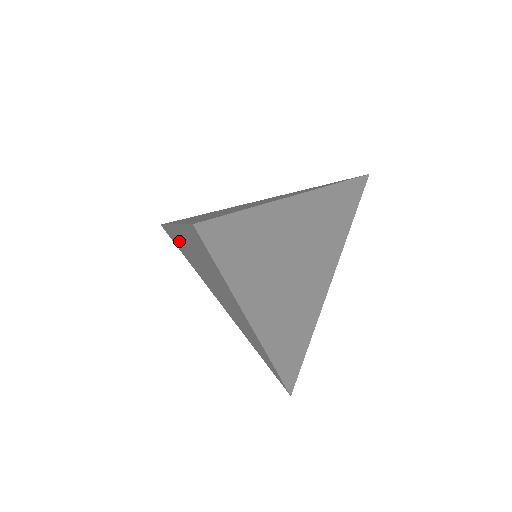
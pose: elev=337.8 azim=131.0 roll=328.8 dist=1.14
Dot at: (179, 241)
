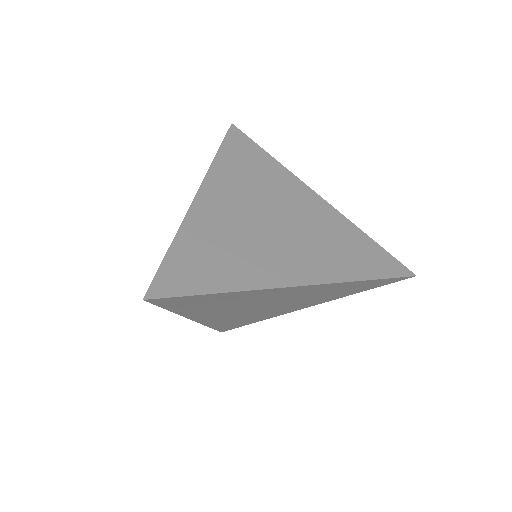
Dot at: occluded
